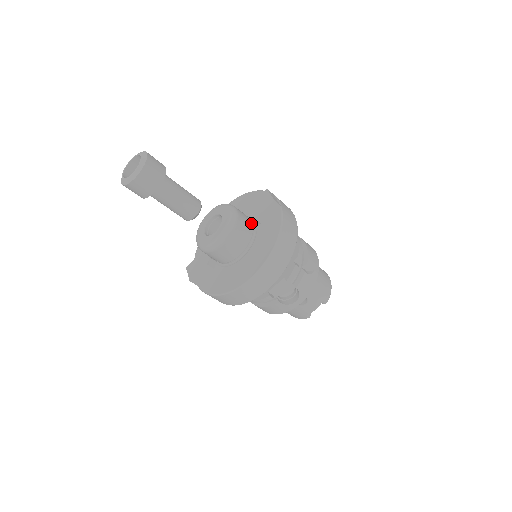
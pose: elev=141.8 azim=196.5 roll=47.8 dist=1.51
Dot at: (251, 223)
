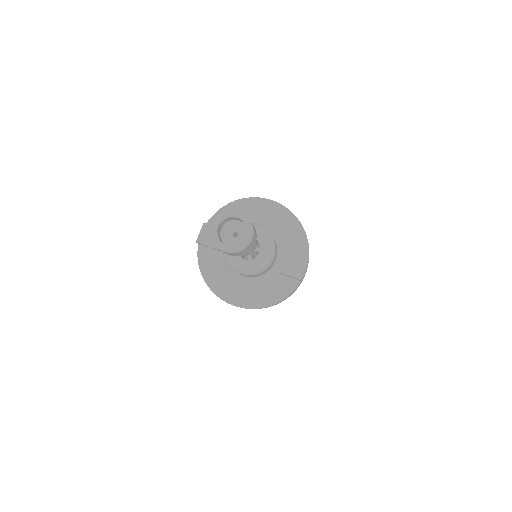
Dot at: (273, 265)
